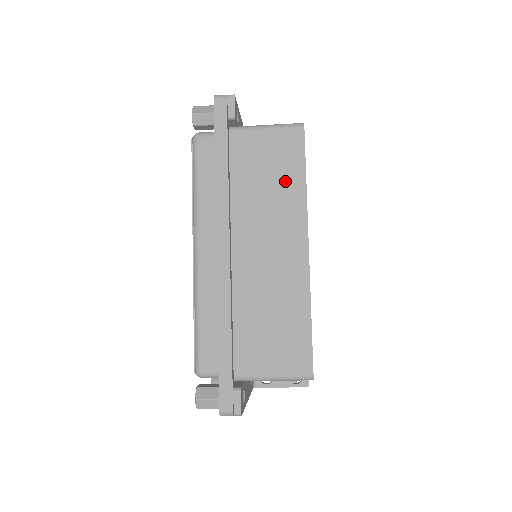
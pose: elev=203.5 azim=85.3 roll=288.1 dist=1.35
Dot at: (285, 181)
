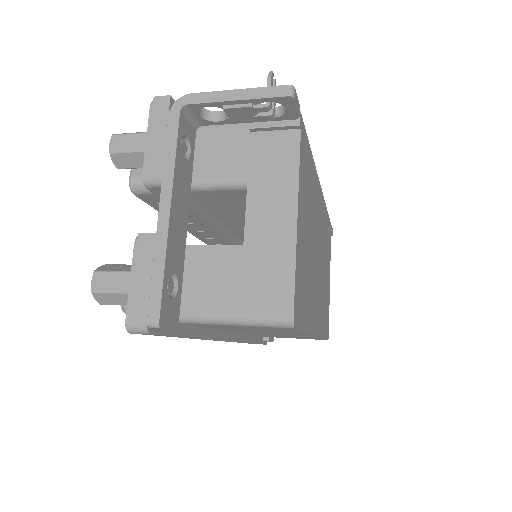
Dot at: (277, 331)
